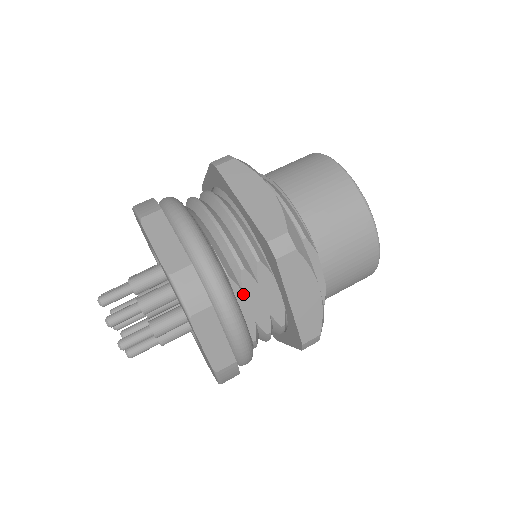
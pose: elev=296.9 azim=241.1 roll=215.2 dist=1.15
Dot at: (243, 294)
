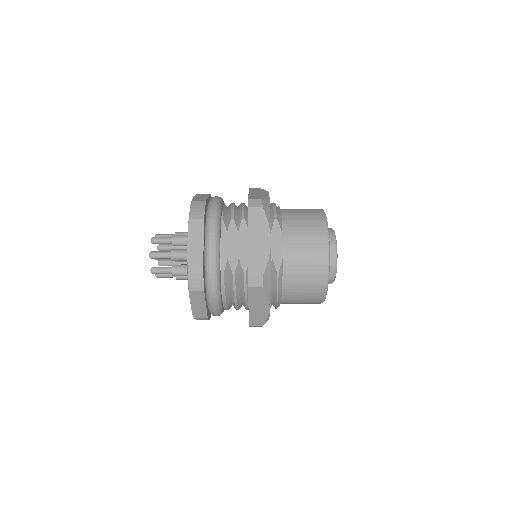
Dot at: (227, 235)
